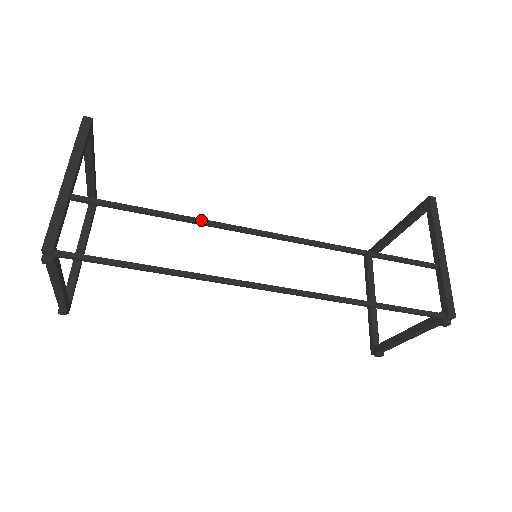
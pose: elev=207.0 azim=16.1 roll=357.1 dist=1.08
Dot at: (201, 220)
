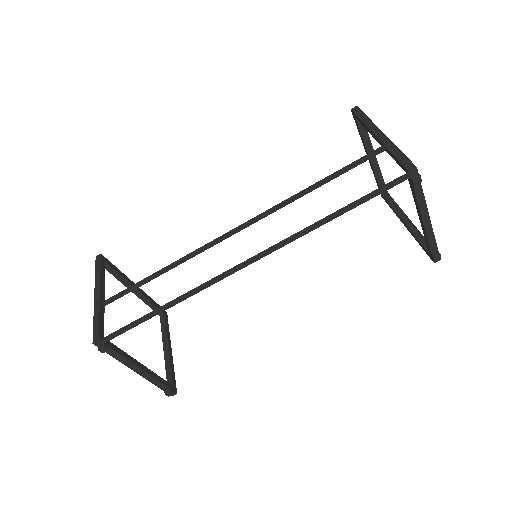
Dot at: (184, 257)
